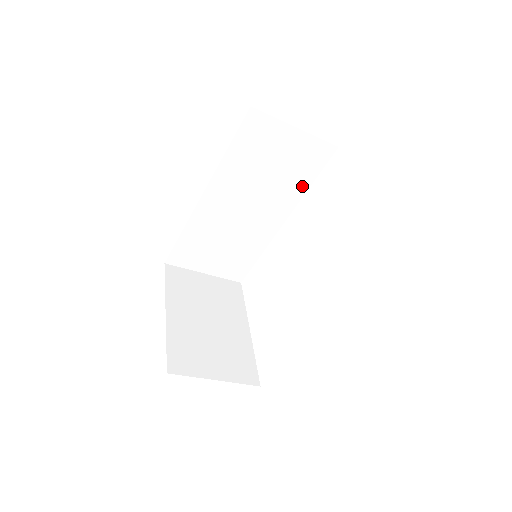
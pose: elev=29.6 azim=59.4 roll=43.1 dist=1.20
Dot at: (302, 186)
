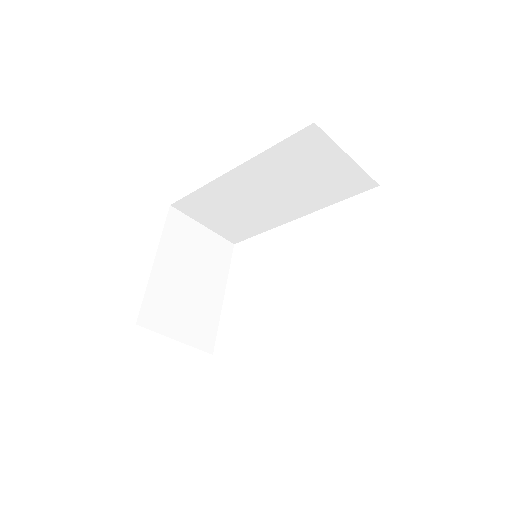
Dot at: (328, 200)
